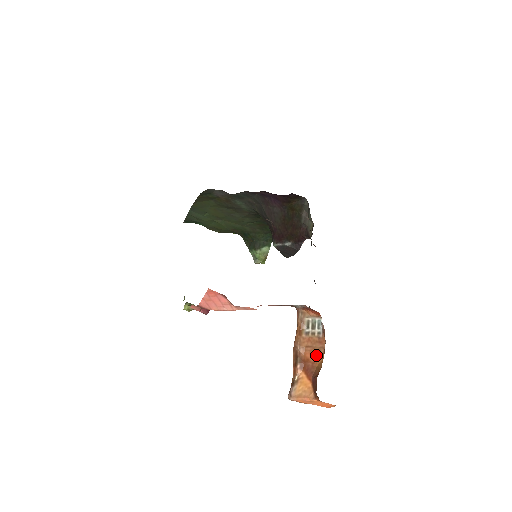
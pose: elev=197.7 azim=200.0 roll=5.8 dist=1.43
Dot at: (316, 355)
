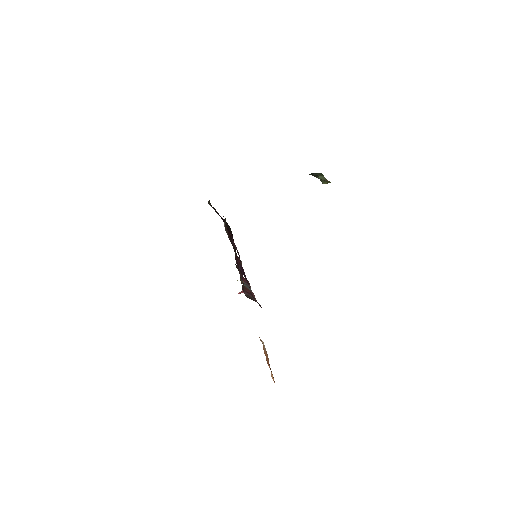
Dot at: occluded
